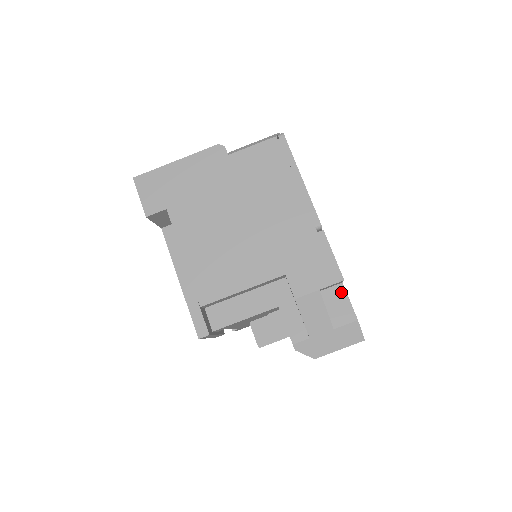
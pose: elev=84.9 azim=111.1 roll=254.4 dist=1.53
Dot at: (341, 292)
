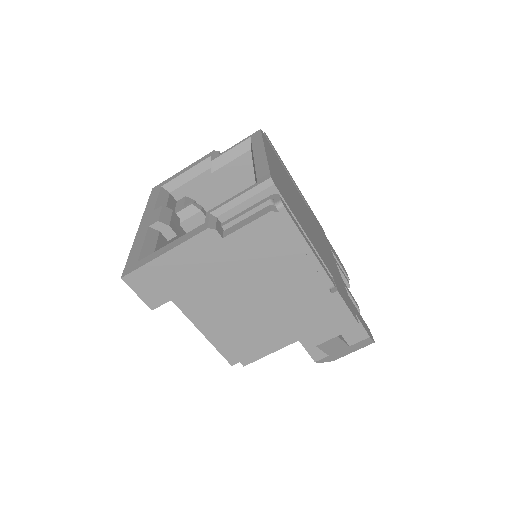
Dot at: occluded
